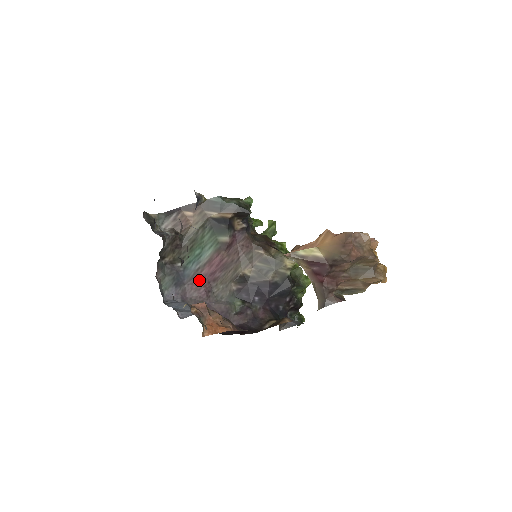
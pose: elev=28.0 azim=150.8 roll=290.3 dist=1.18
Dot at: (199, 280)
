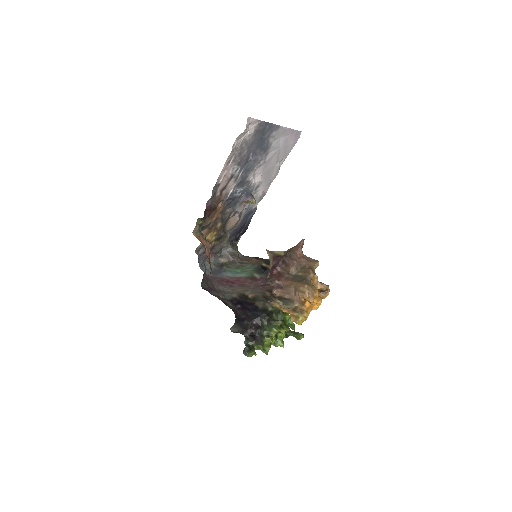
Dot at: (224, 280)
